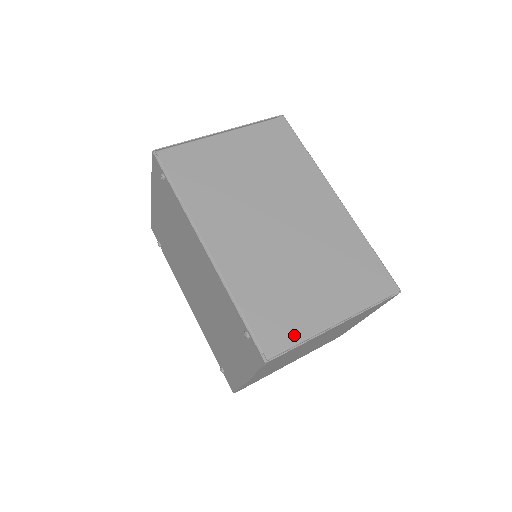
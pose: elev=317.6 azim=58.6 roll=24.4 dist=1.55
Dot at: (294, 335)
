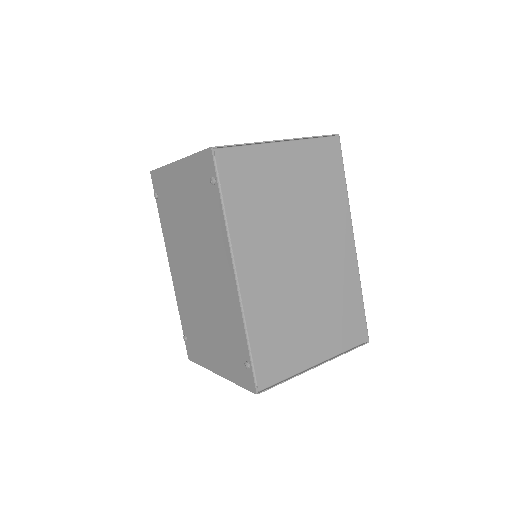
Dot at: (284, 372)
